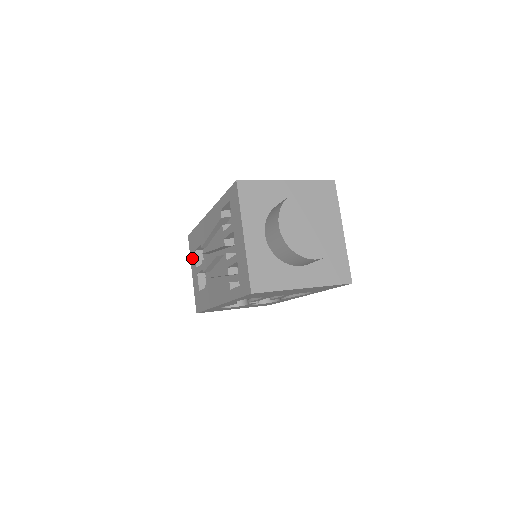
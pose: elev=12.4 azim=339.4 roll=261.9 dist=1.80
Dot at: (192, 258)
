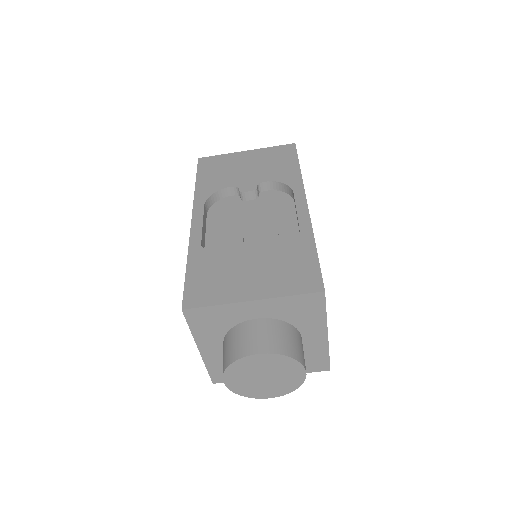
Dot at: occluded
